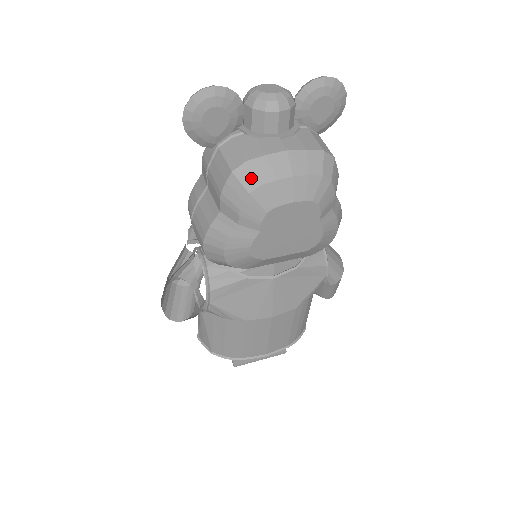
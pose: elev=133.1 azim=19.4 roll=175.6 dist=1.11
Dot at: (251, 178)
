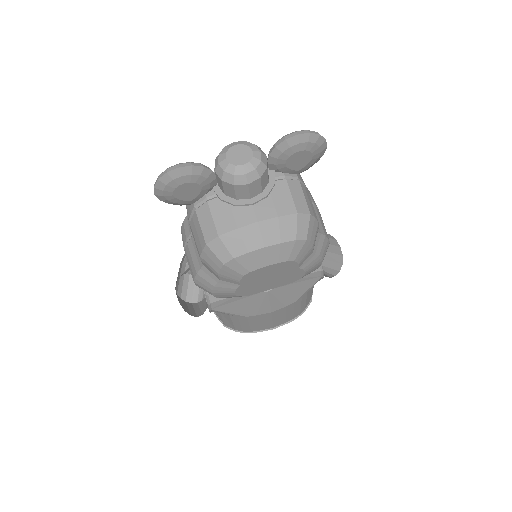
Dot at: (224, 251)
